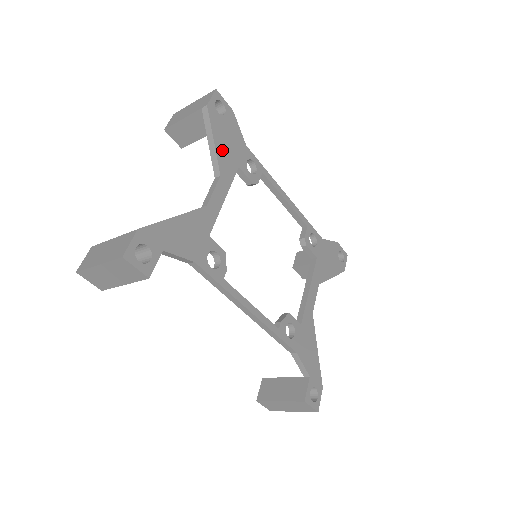
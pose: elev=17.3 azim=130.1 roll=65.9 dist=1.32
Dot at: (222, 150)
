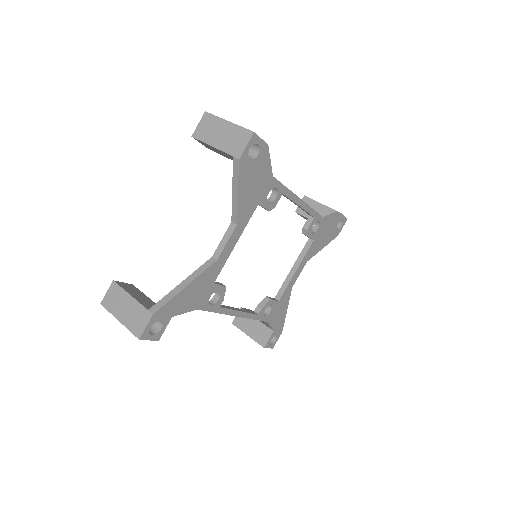
Dot at: (245, 198)
